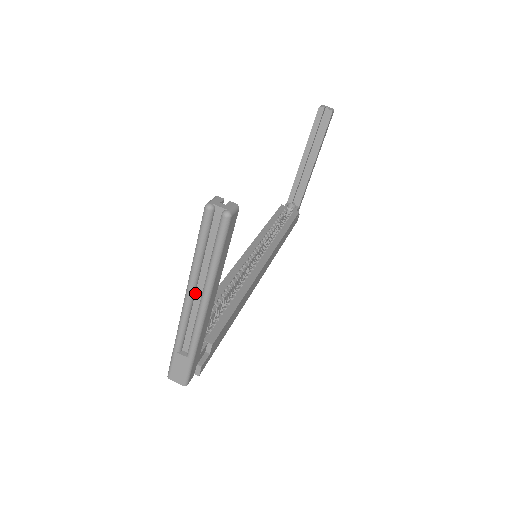
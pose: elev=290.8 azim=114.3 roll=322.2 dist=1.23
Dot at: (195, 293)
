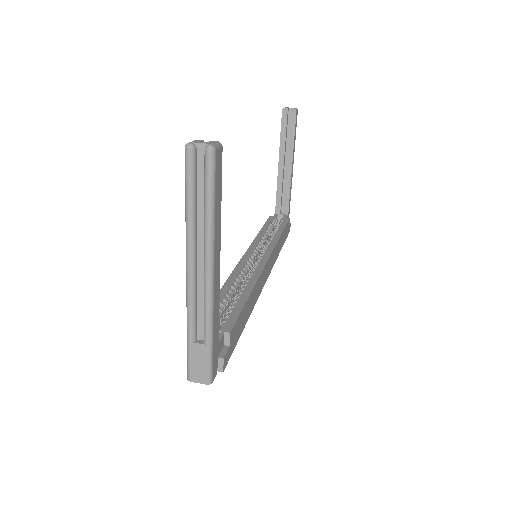
Dot at: (196, 260)
